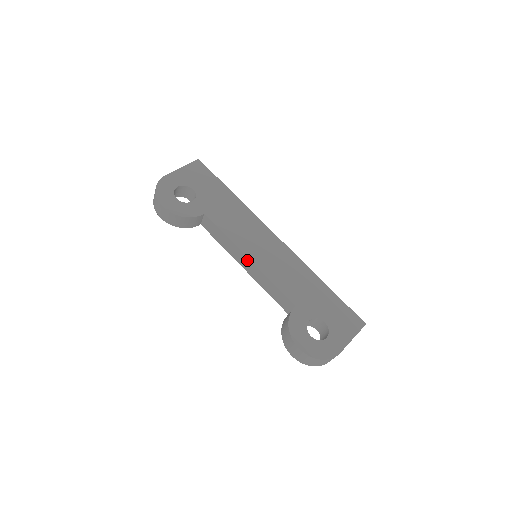
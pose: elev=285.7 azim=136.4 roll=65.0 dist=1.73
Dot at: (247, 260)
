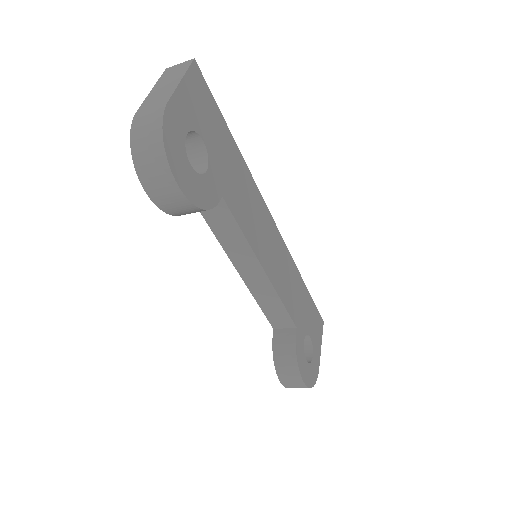
Dot at: (259, 271)
